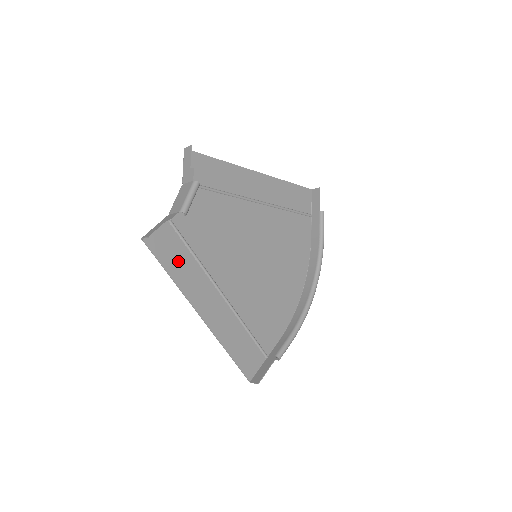
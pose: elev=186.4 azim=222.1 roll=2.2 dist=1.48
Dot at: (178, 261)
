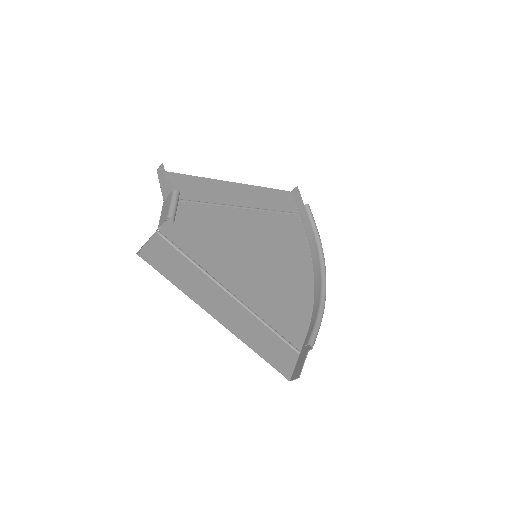
Dot at: (179, 270)
